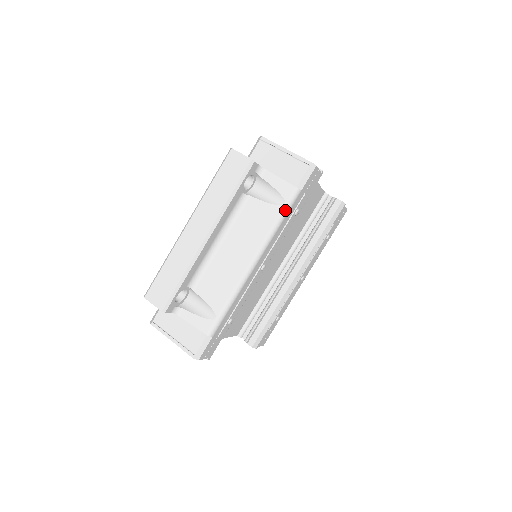
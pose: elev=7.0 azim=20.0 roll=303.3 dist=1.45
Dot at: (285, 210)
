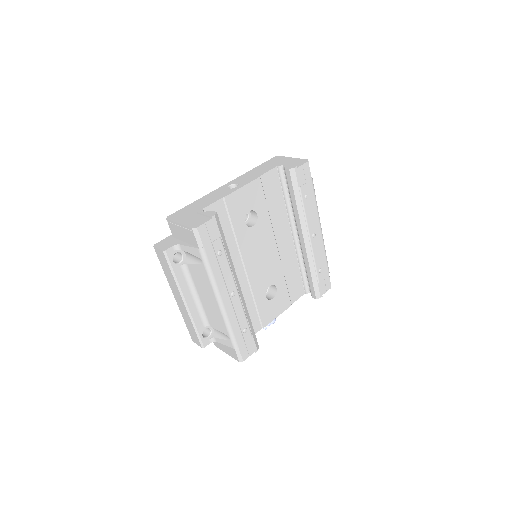
Dot at: (206, 265)
